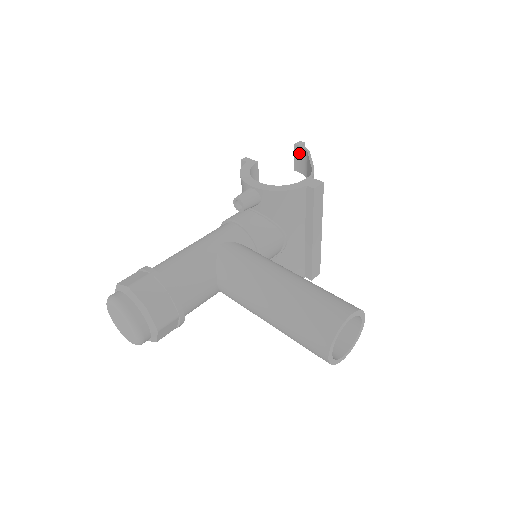
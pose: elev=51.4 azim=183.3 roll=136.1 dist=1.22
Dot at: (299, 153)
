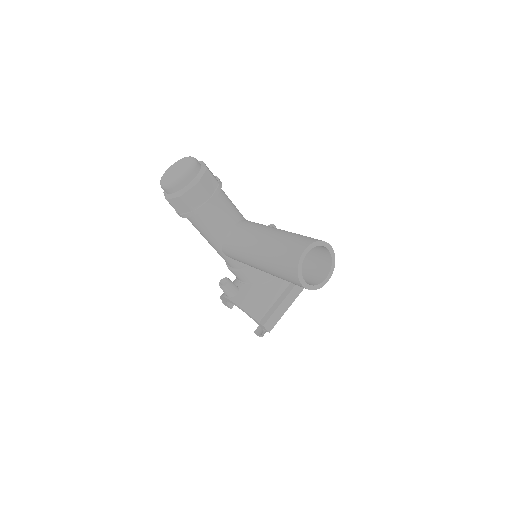
Dot at: occluded
